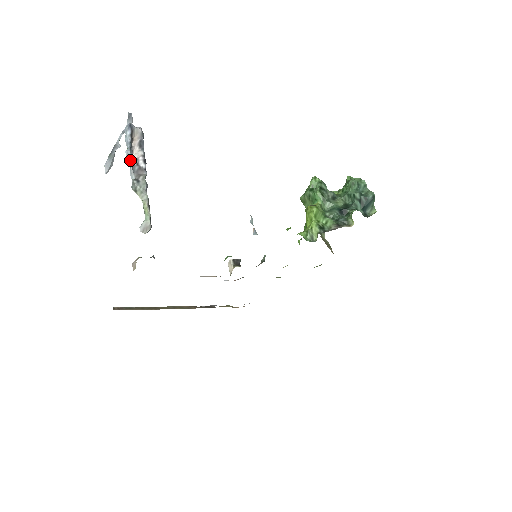
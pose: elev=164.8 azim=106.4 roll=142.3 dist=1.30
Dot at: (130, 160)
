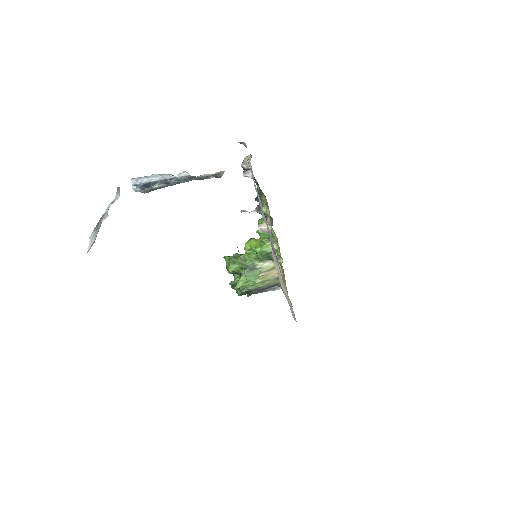
Dot at: (162, 174)
